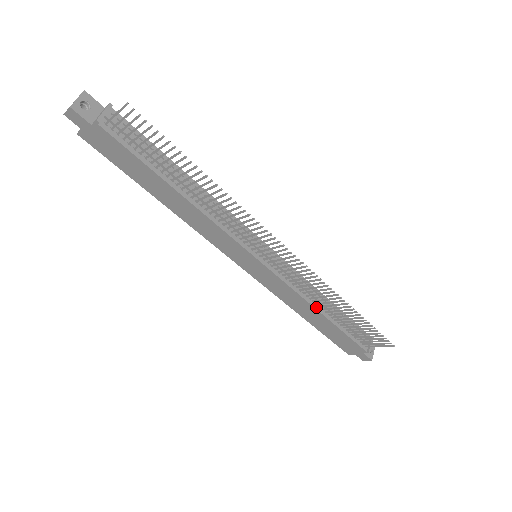
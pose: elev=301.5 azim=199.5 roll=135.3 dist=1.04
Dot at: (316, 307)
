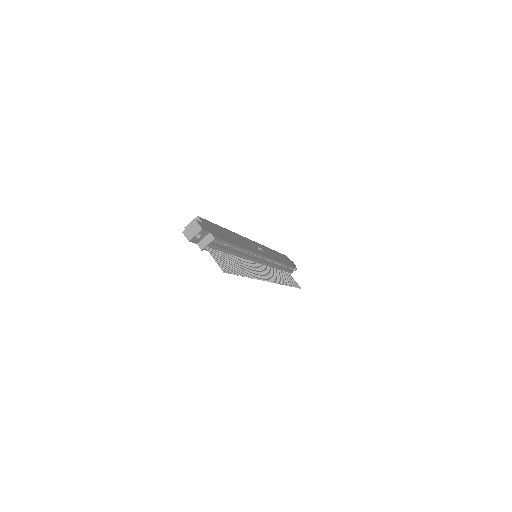
Dot at: occluded
